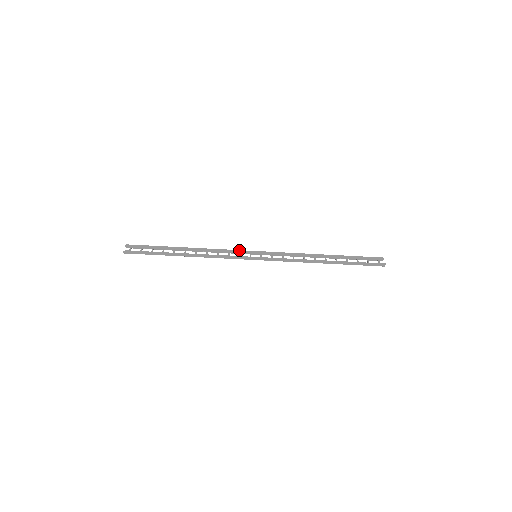
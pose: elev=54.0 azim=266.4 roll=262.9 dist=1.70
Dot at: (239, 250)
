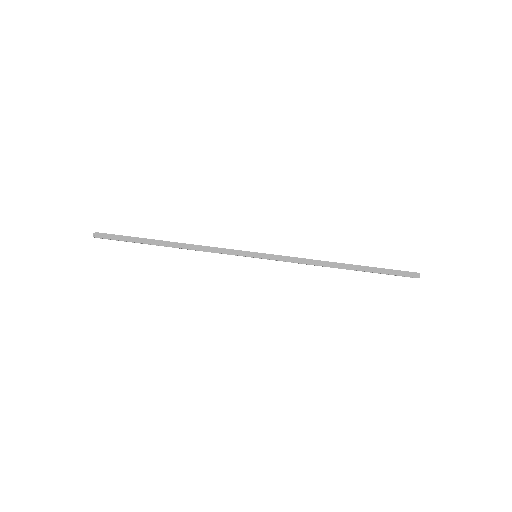
Dot at: occluded
